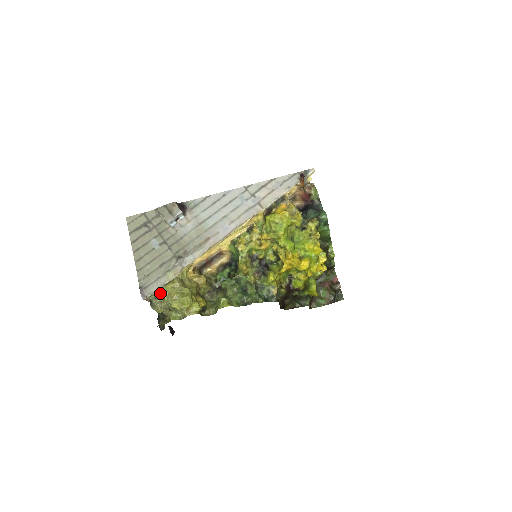
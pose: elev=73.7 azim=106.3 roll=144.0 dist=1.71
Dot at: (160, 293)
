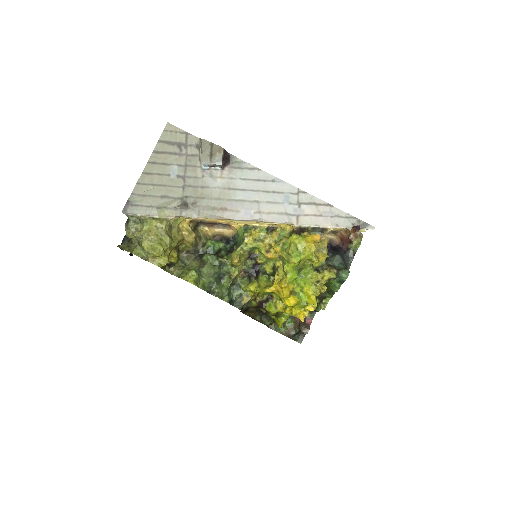
Dot at: (142, 221)
